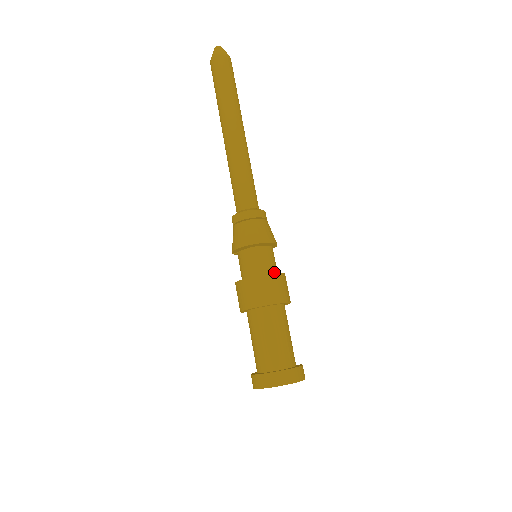
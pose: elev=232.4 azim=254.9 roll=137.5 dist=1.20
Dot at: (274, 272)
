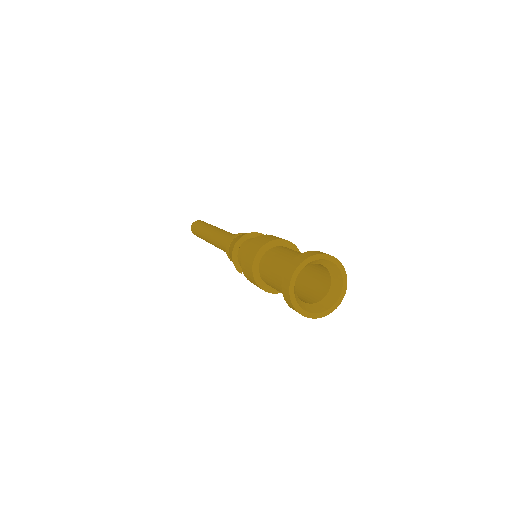
Dot at: occluded
